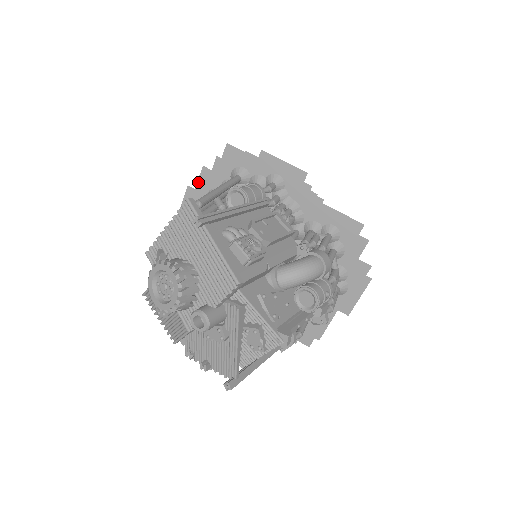
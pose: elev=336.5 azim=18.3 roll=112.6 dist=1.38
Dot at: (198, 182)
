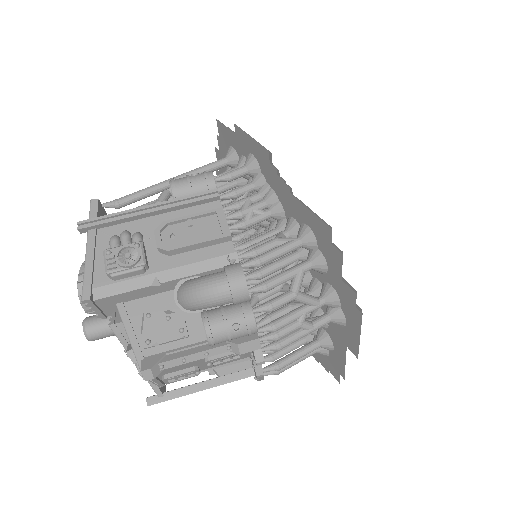
Dot at: occluded
